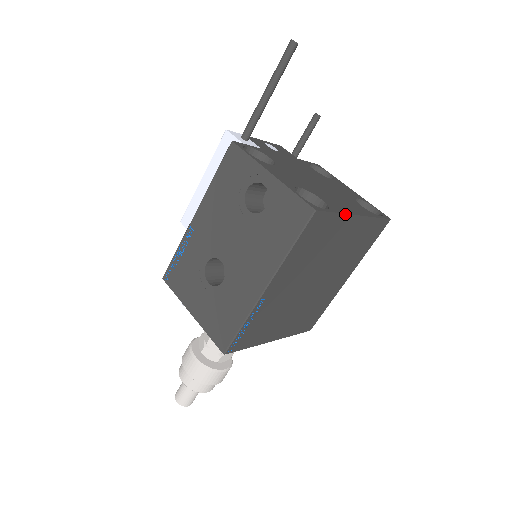
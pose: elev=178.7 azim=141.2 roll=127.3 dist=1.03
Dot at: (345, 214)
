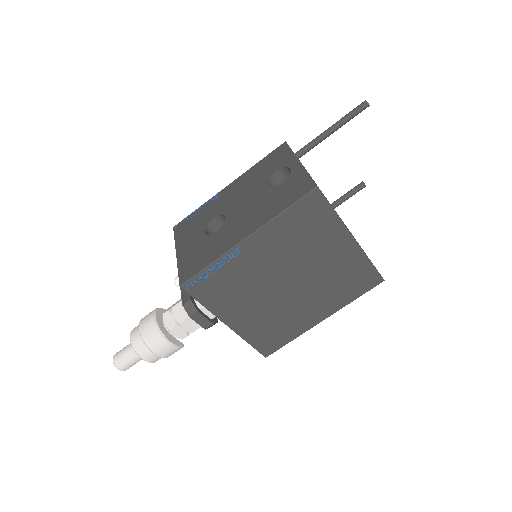
Dot at: (342, 222)
